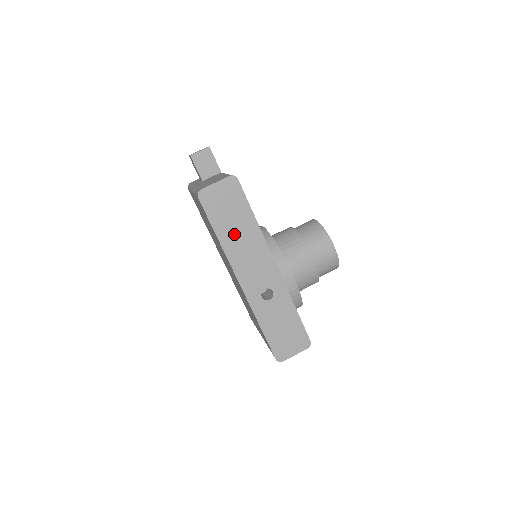
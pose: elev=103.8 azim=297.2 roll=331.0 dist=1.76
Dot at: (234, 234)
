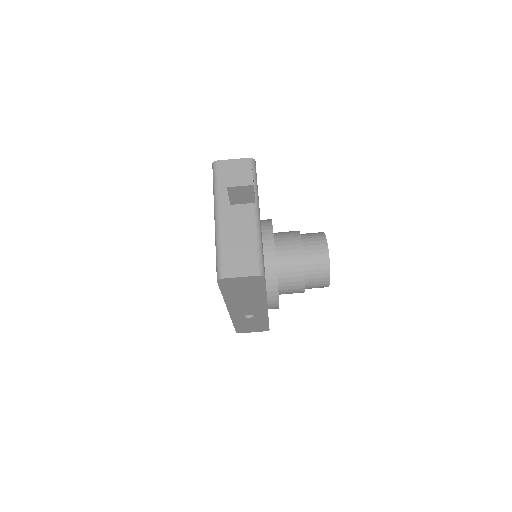
Dot at: (240, 296)
